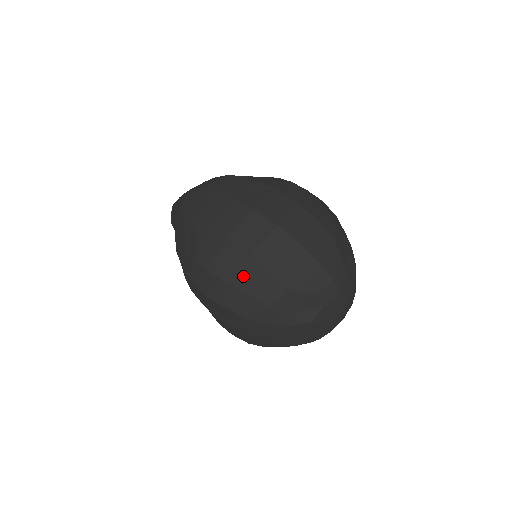
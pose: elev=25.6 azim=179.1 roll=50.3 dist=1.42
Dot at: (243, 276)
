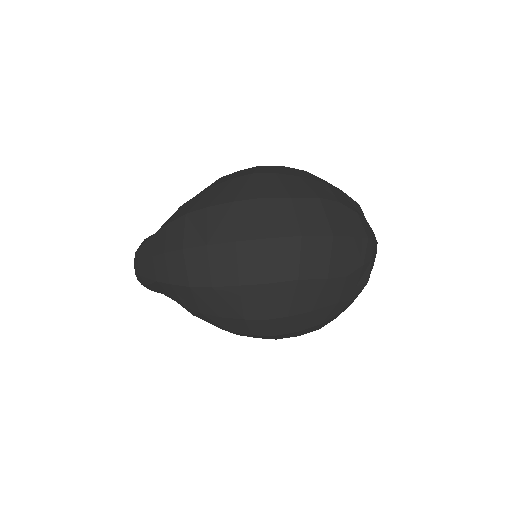
Dot at: (303, 300)
